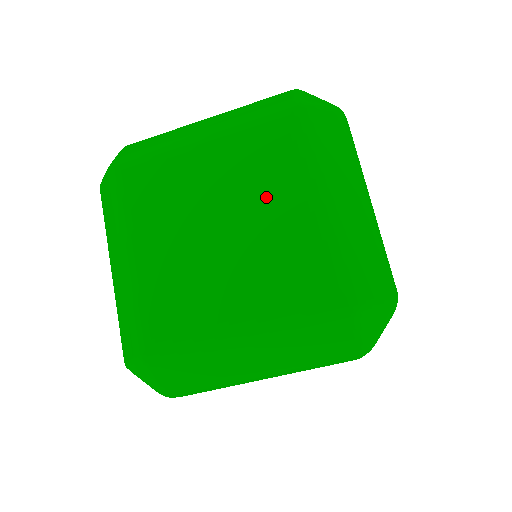
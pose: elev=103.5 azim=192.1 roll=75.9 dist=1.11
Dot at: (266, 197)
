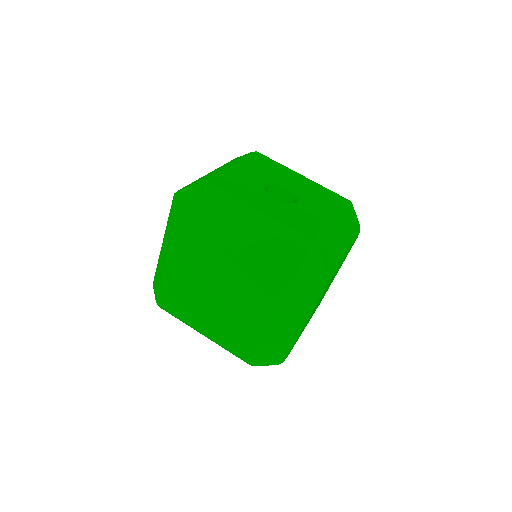
Dot at: (216, 267)
